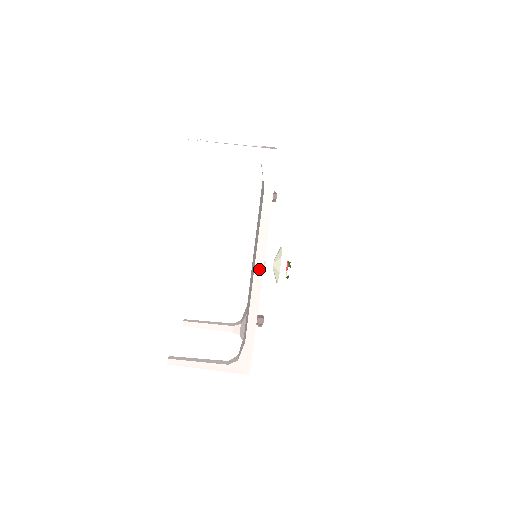
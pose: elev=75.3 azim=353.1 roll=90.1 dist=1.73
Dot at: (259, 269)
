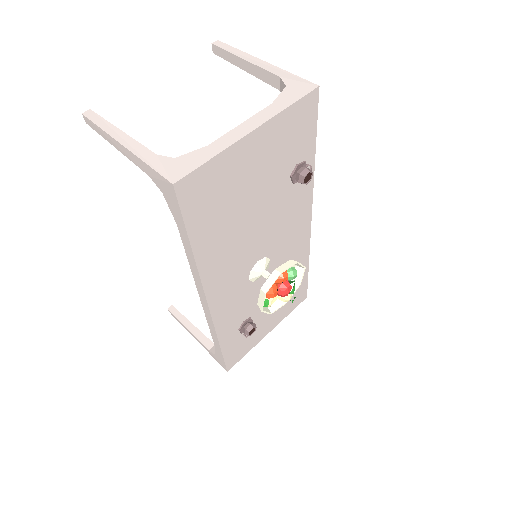
Dot at: (204, 303)
